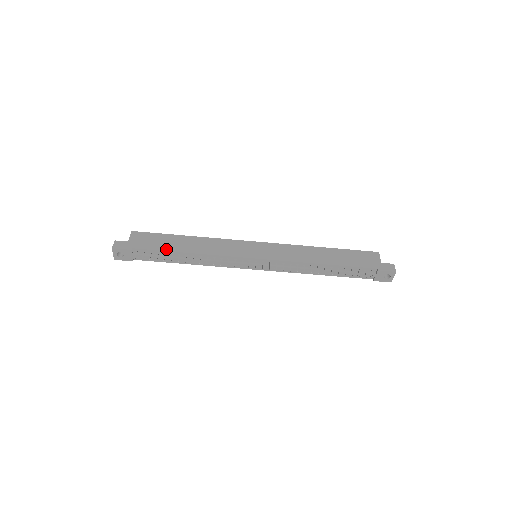
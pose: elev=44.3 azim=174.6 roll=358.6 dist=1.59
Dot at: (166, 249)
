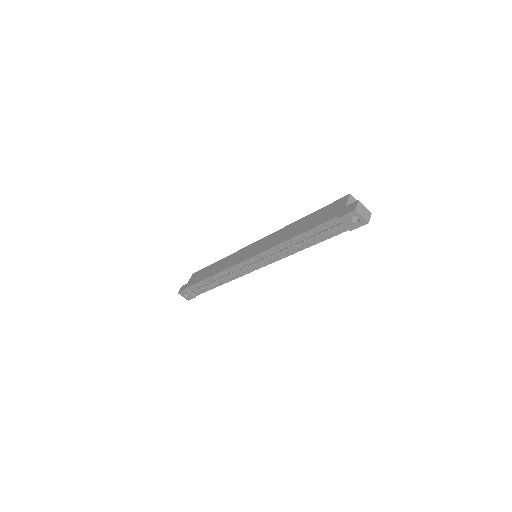
Dot at: (201, 280)
